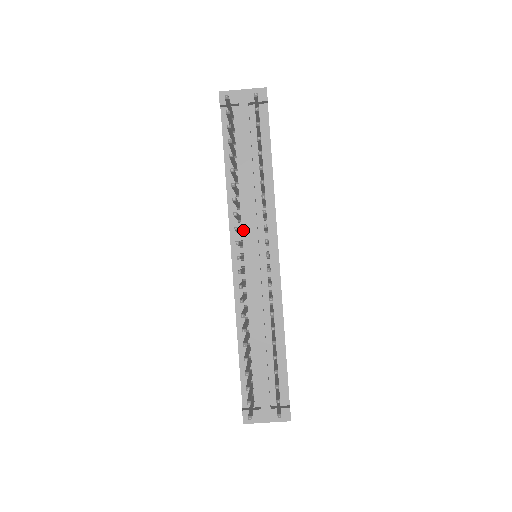
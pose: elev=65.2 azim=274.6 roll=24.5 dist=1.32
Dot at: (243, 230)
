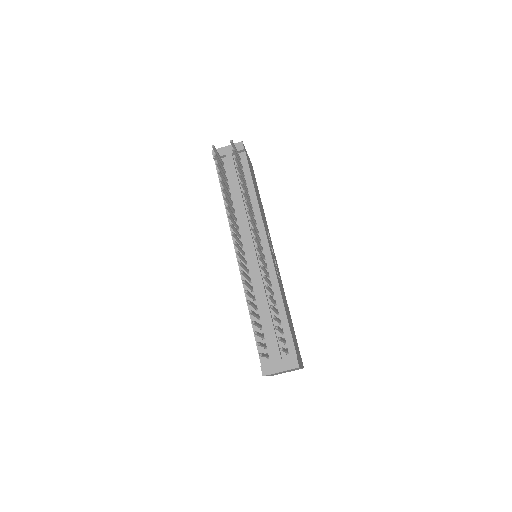
Dot at: (241, 235)
